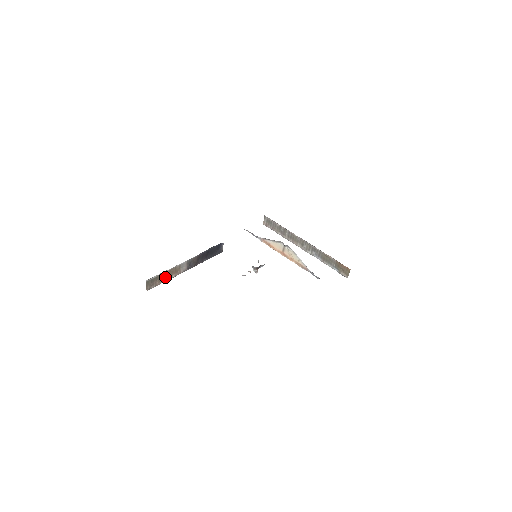
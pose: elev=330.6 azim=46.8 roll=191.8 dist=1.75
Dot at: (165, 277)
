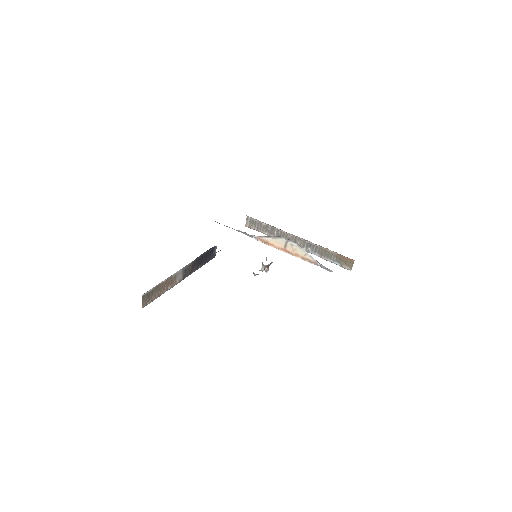
Dot at: (161, 290)
